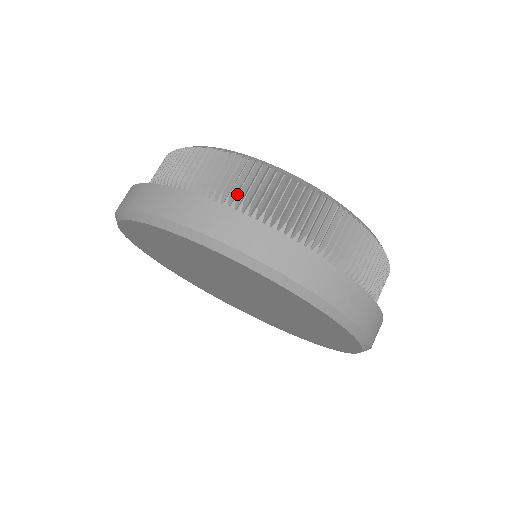
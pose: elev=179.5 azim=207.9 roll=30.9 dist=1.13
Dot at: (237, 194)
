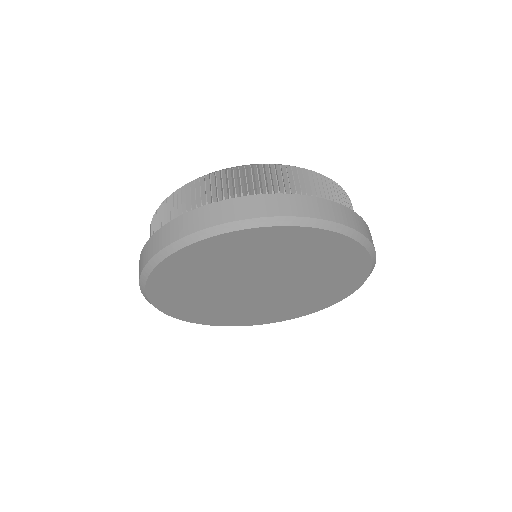
Dot at: (170, 218)
